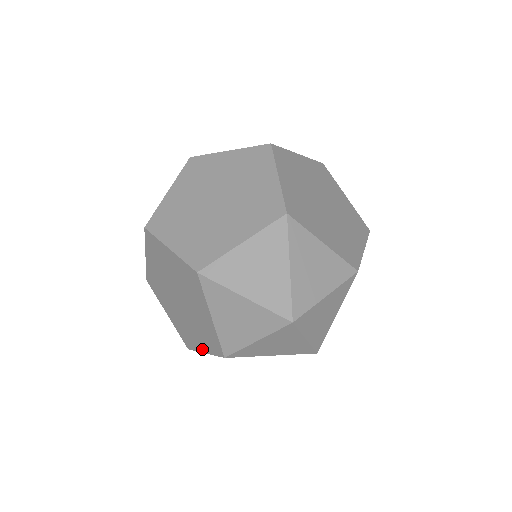
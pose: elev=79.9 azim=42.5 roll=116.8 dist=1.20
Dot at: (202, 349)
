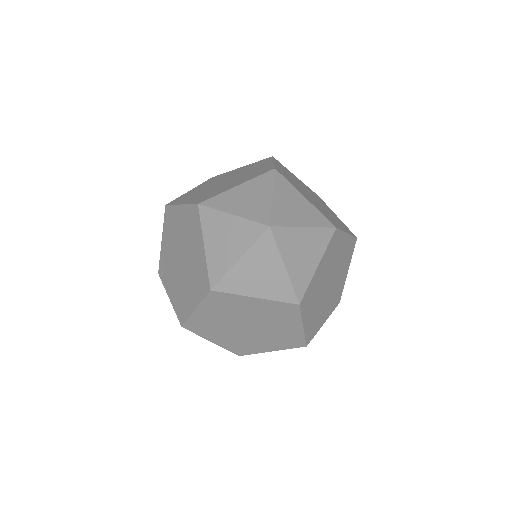
Dot at: (193, 307)
